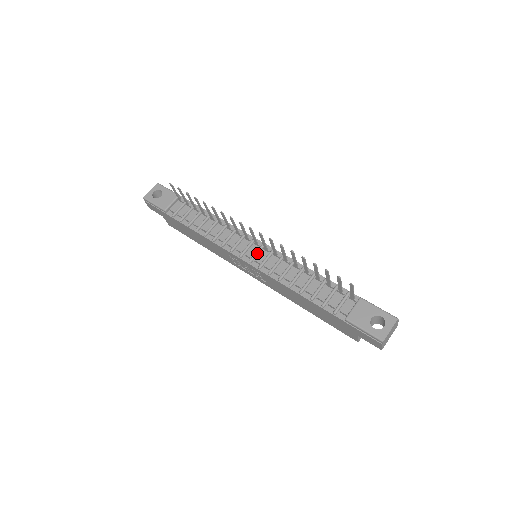
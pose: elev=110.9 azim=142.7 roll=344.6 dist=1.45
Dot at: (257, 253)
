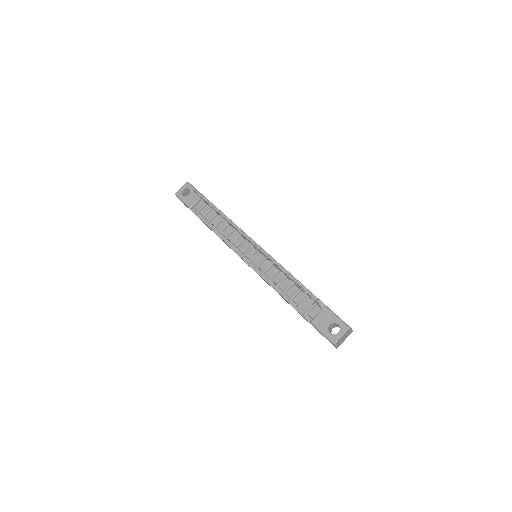
Dot at: (255, 256)
